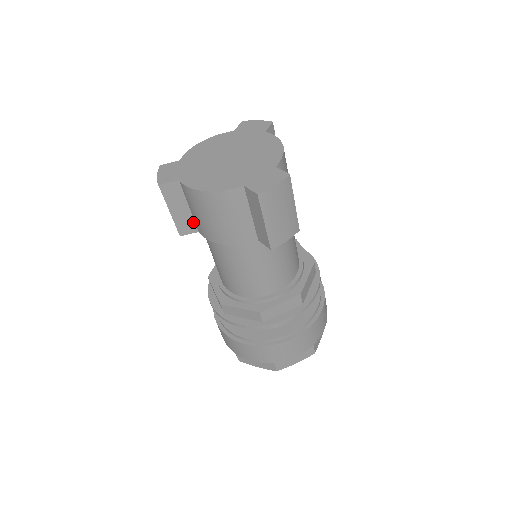
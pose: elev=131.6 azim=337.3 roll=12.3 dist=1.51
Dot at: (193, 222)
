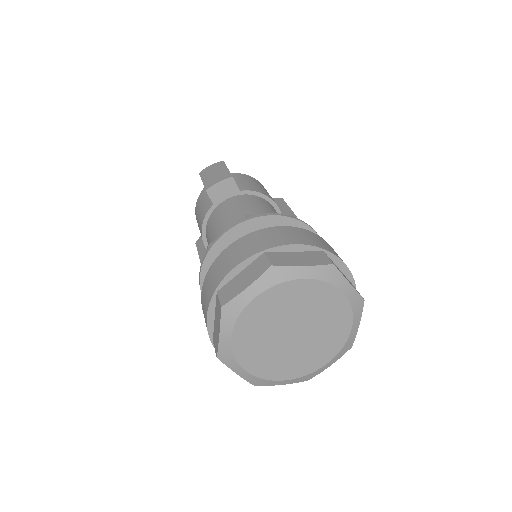
Dot at: occluded
